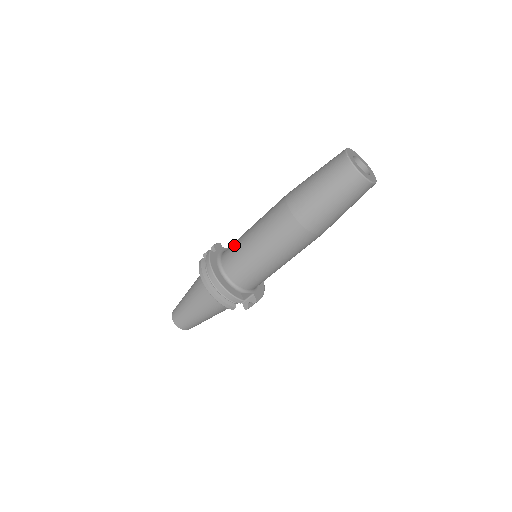
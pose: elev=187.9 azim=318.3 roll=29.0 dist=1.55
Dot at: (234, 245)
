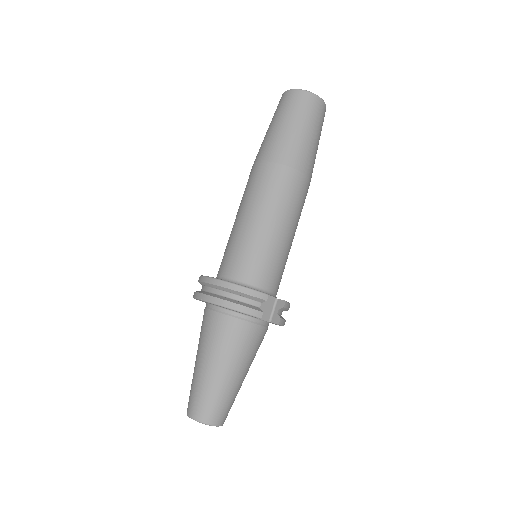
Dot at: (225, 250)
